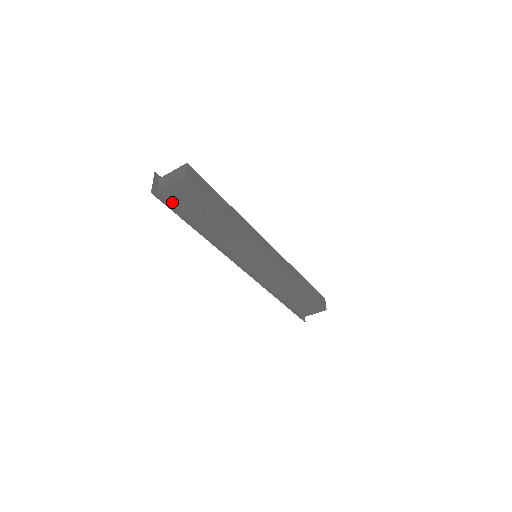
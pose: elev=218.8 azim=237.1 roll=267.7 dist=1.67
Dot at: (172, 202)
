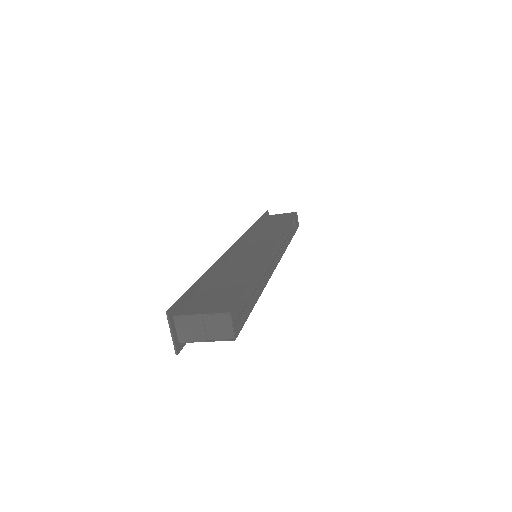
Dot at: occluded
